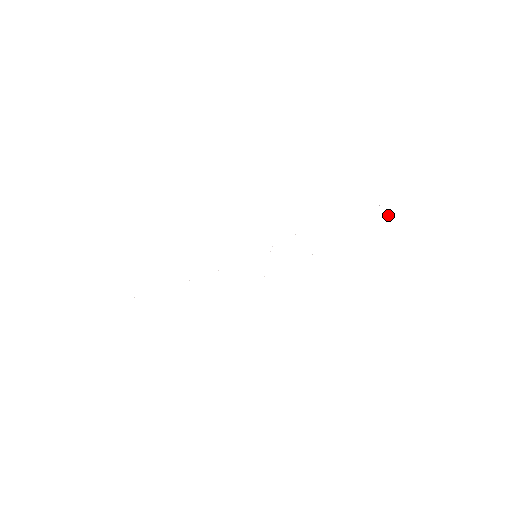
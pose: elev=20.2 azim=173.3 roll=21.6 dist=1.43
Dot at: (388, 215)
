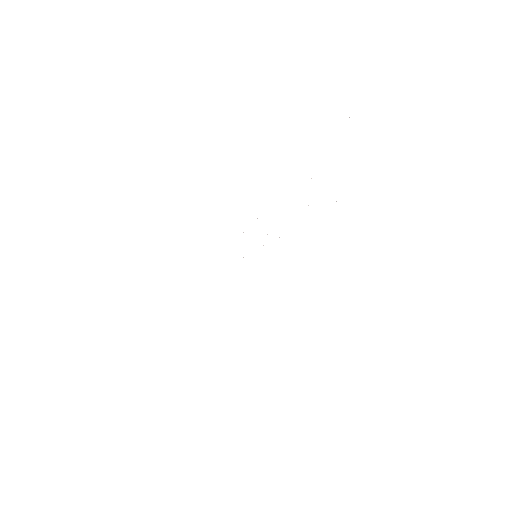
Dot at: occluded
